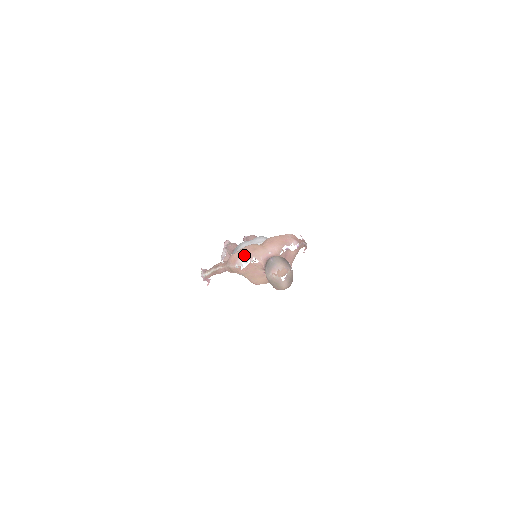
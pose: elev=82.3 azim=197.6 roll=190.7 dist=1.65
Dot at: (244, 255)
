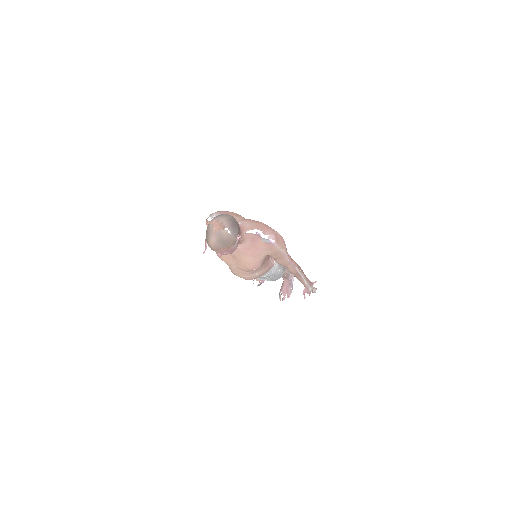
Dot at: (222, 212)
